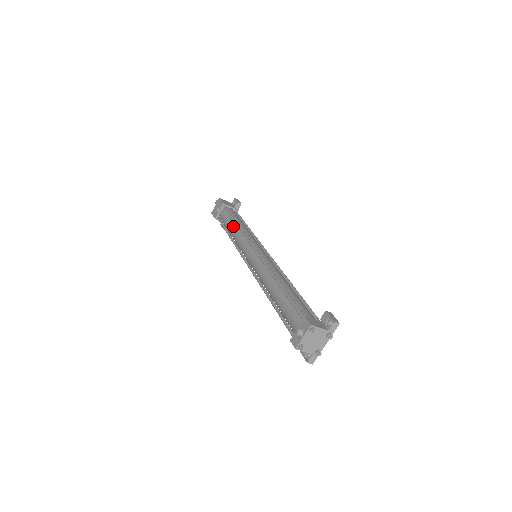
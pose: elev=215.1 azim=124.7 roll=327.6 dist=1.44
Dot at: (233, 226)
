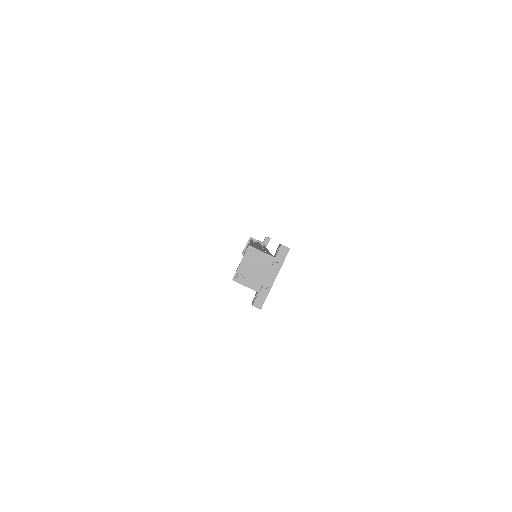
Dot at: occluded
